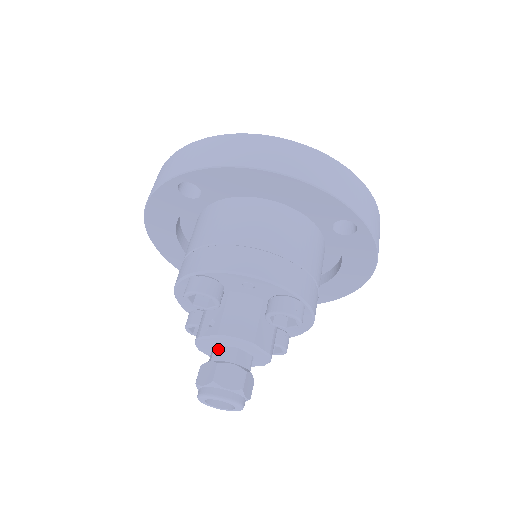
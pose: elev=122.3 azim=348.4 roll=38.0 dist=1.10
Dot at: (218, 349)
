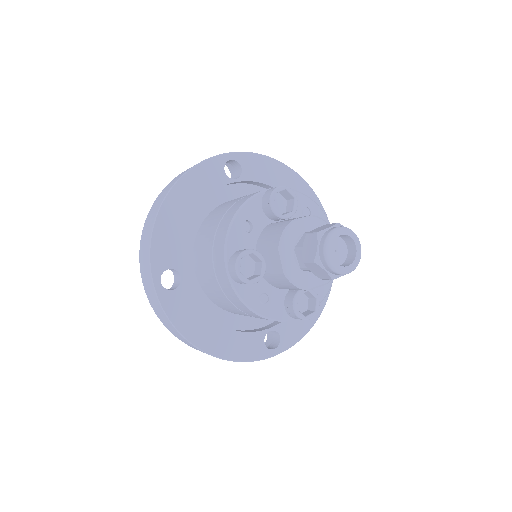
Dot at: occluded
